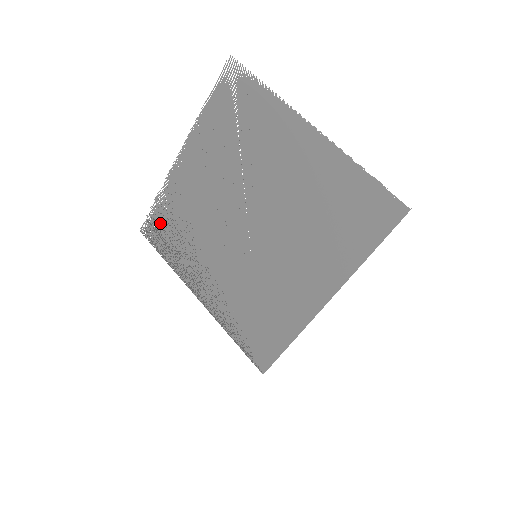
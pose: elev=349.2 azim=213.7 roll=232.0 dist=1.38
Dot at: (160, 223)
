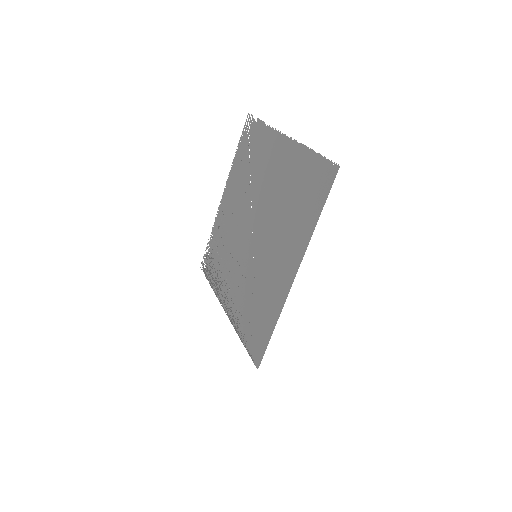
Dot at: (210, 255)
